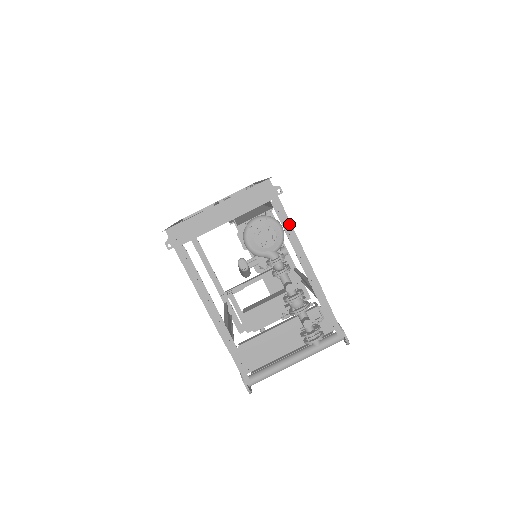
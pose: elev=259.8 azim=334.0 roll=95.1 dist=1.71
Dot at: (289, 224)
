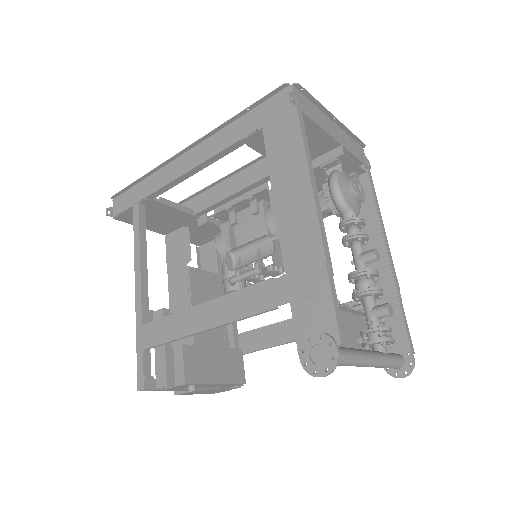
Dot at: (375, 196)
